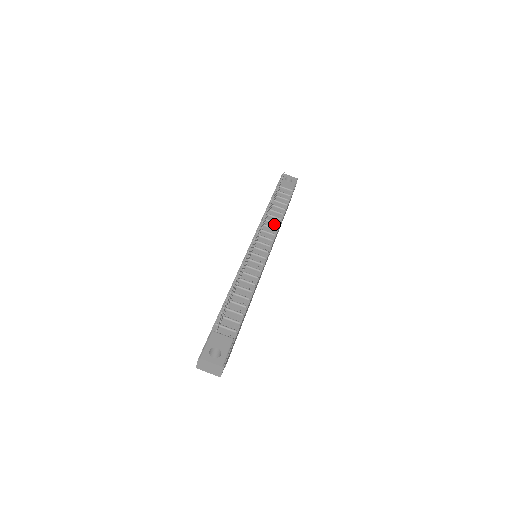
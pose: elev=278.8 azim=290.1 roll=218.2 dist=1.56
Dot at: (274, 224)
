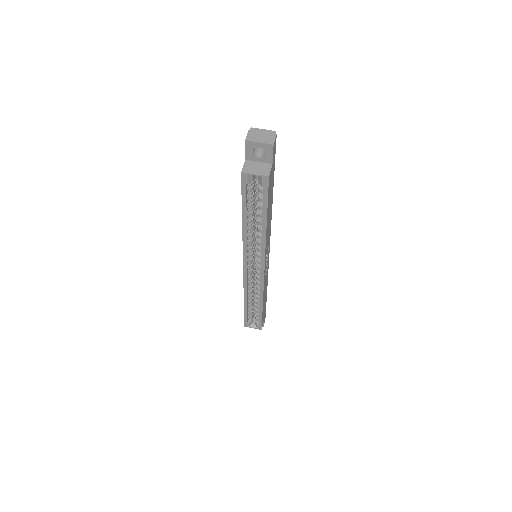
Dot at: occluded
